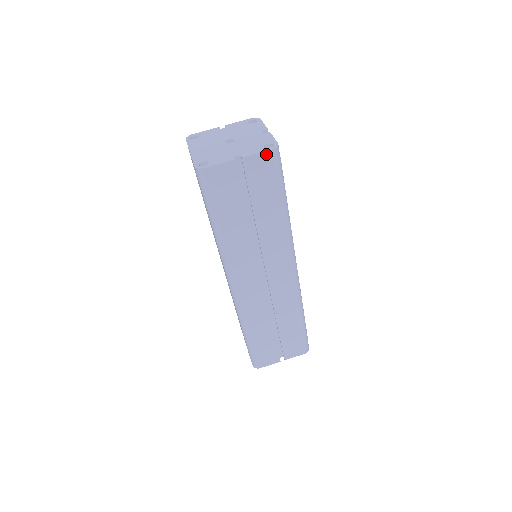
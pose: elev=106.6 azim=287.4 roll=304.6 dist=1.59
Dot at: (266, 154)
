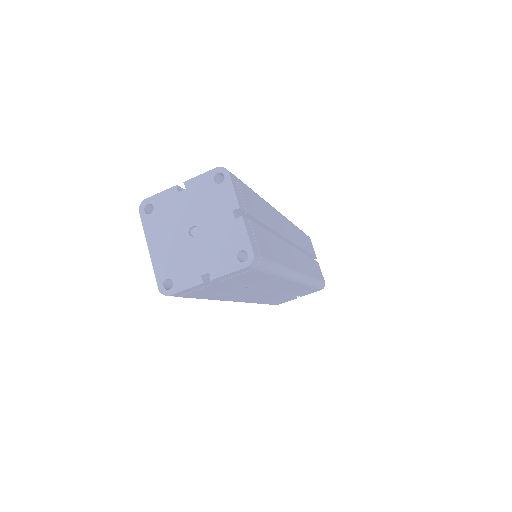
Dot at: (240, 270)
